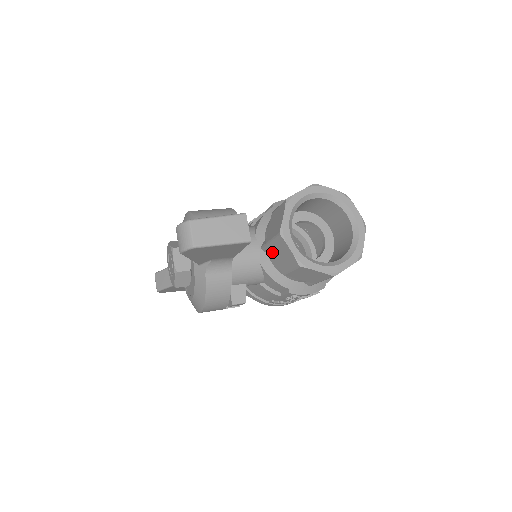
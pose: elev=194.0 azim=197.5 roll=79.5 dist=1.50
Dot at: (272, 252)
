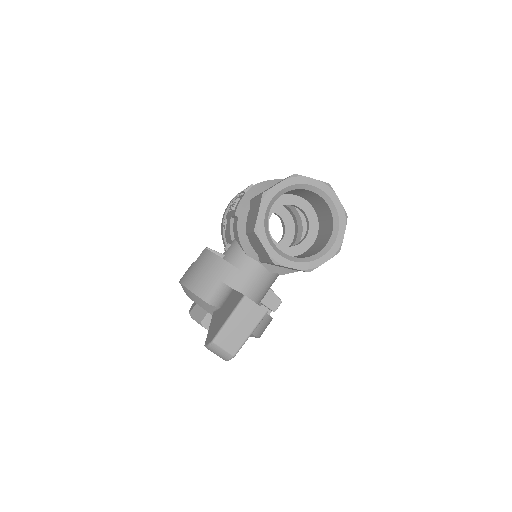
Dot at: occluded
